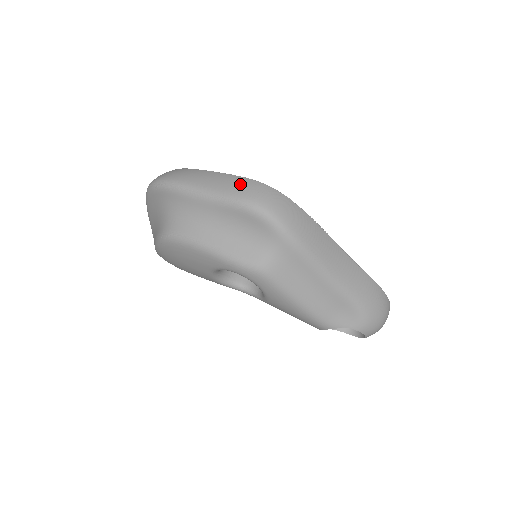
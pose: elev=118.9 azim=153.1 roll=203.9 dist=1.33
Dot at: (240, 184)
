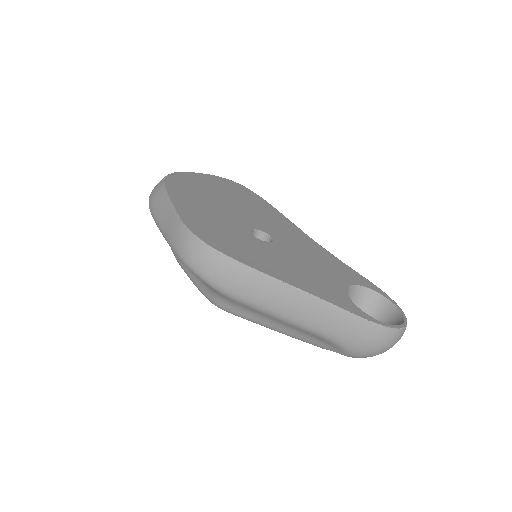
Dot at: (175, 230)
